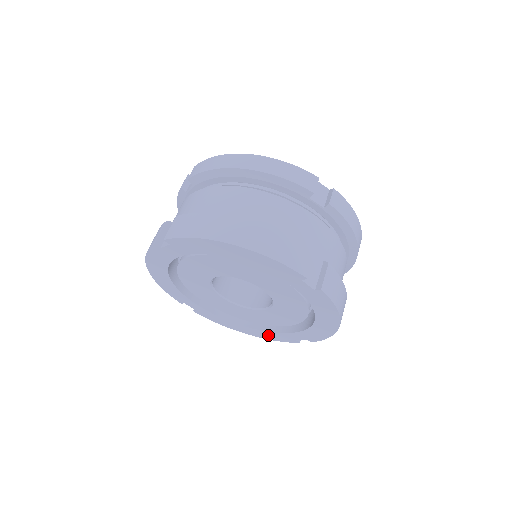
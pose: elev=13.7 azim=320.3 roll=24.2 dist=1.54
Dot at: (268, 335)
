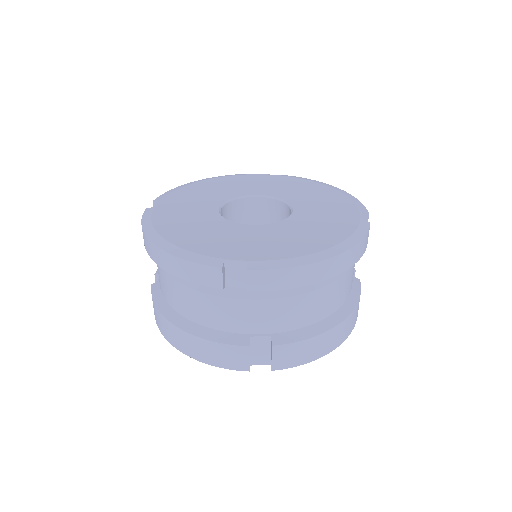
Dot at: occluded
